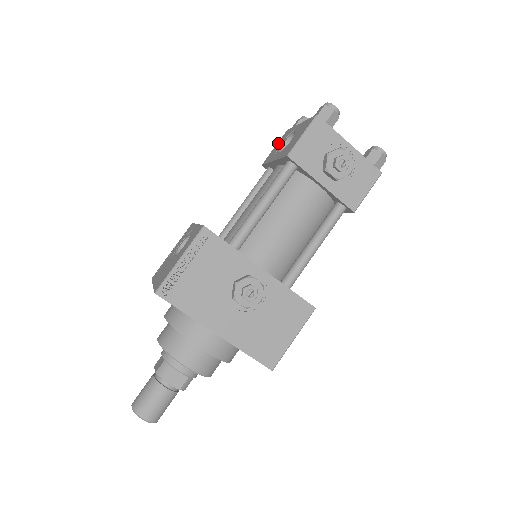
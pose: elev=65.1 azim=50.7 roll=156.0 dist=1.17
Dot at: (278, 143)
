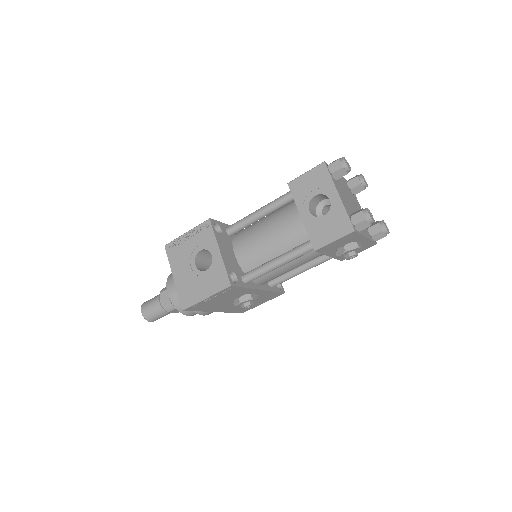
Dot at: (311, 175)
